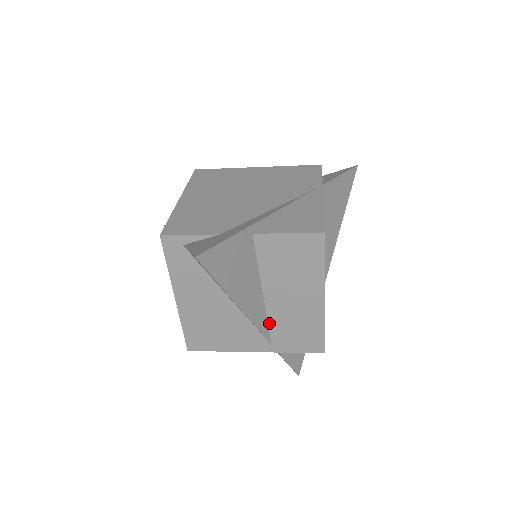
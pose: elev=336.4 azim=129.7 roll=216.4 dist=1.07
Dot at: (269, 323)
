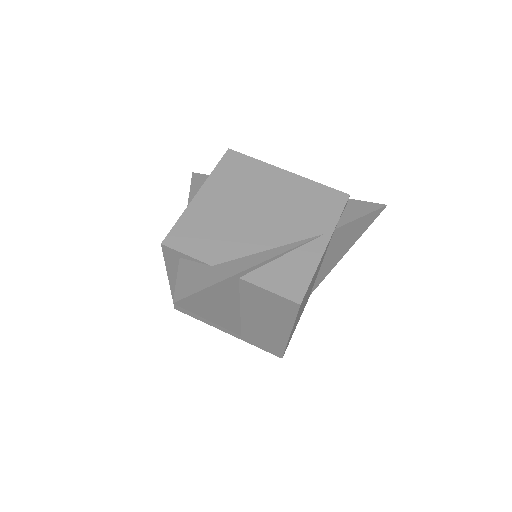
Dot at: (242, 326)
